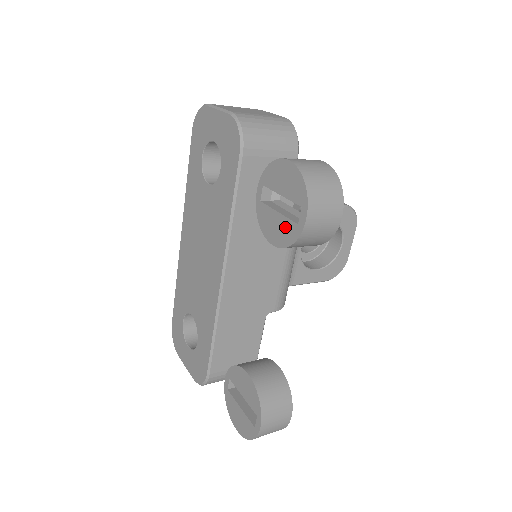
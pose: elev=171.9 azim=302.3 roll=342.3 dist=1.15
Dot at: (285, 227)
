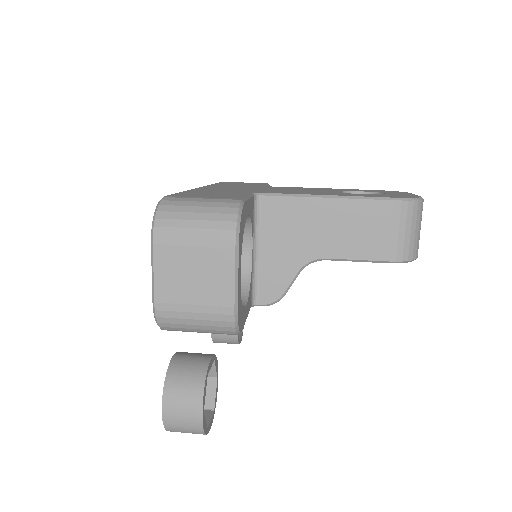
Dot at: occluded
